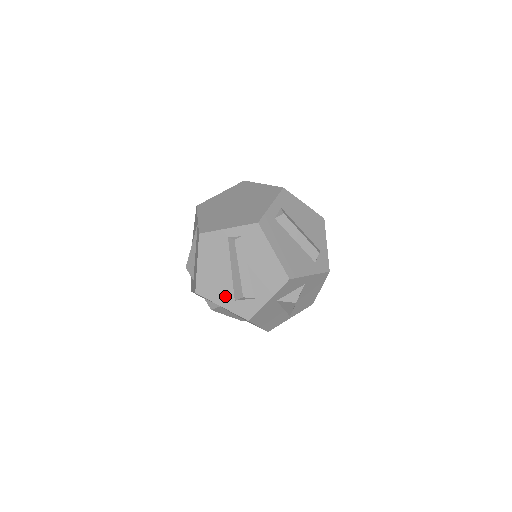
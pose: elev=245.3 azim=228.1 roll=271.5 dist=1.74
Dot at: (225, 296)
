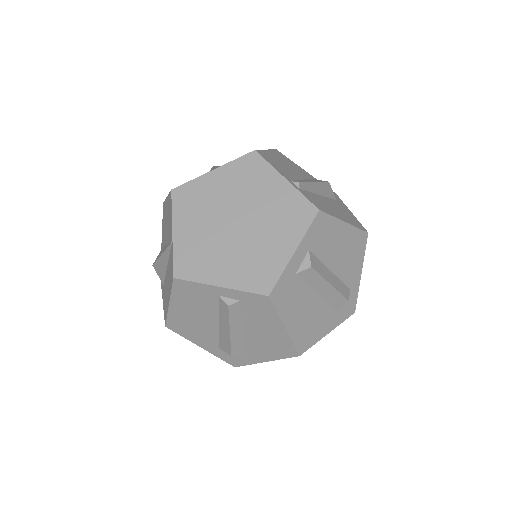
Dot at: (207, 341)
